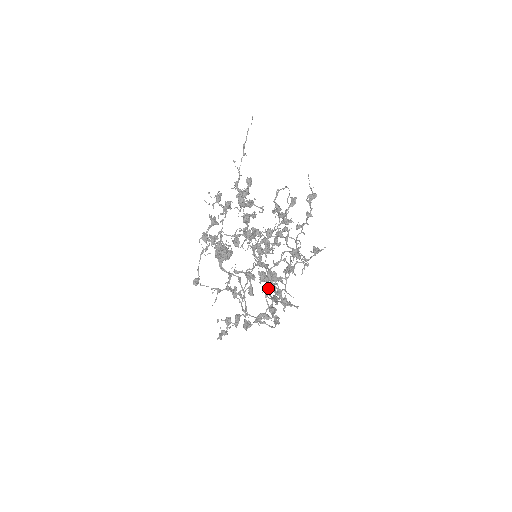
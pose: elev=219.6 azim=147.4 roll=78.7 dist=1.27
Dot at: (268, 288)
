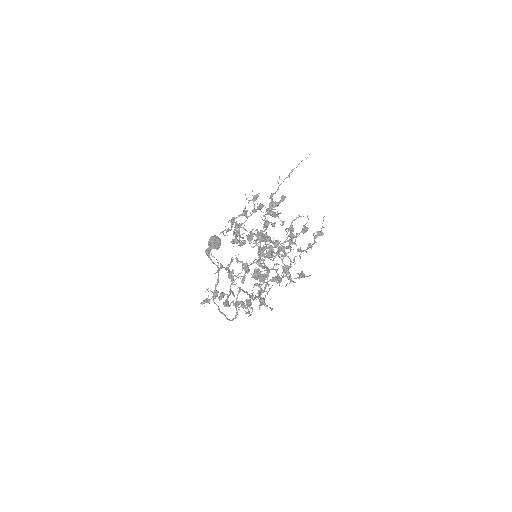
Dot at: (255, 284)
